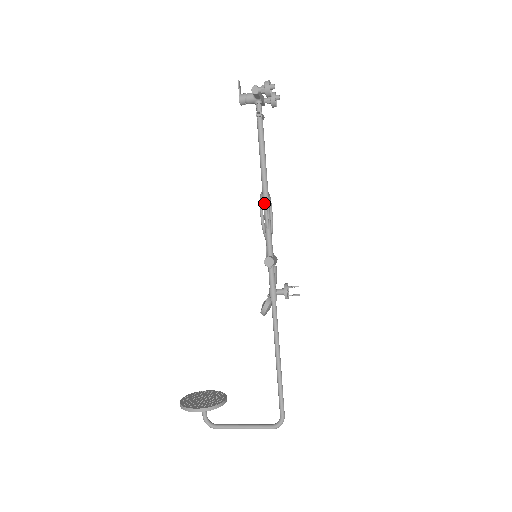
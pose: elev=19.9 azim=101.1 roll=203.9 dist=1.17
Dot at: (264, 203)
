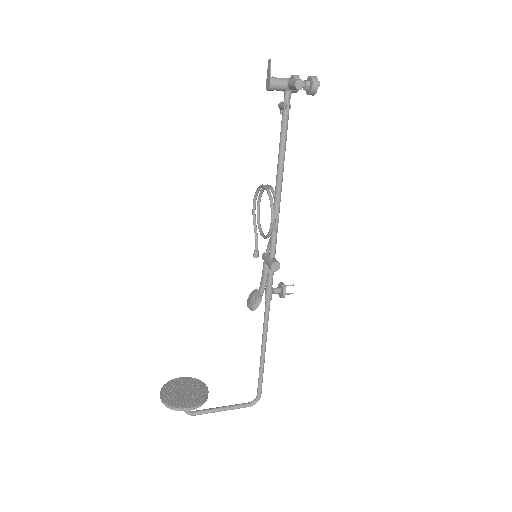
Dot at: (276, 205)
